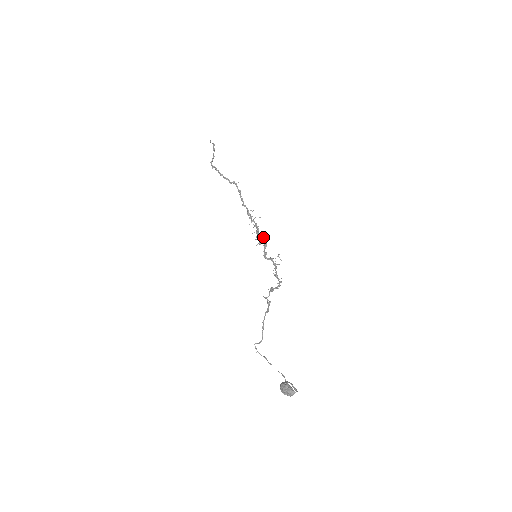
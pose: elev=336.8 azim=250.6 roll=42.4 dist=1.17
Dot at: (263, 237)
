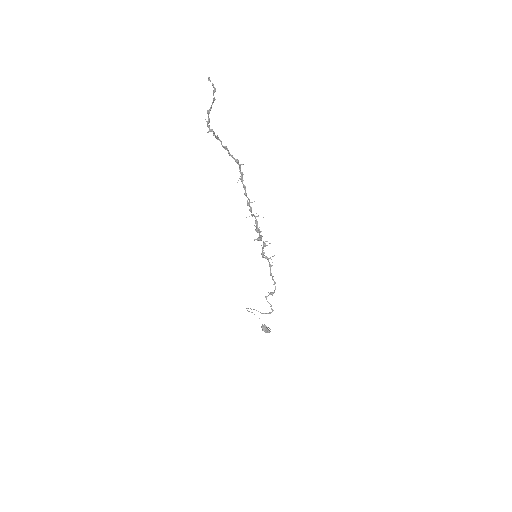
Dot at: occluded
